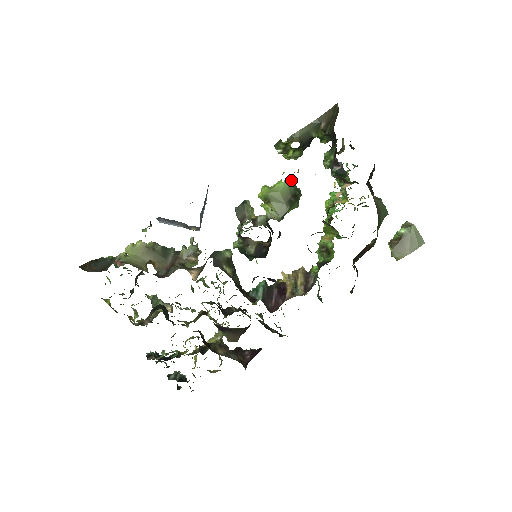
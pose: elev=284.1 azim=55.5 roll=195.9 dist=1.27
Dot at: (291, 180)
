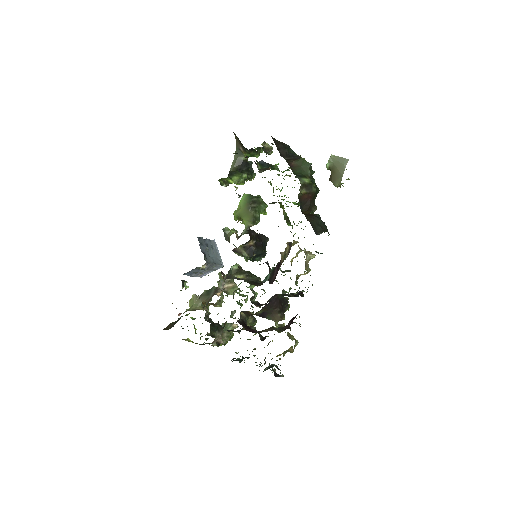
Dot at: (245, 195)
